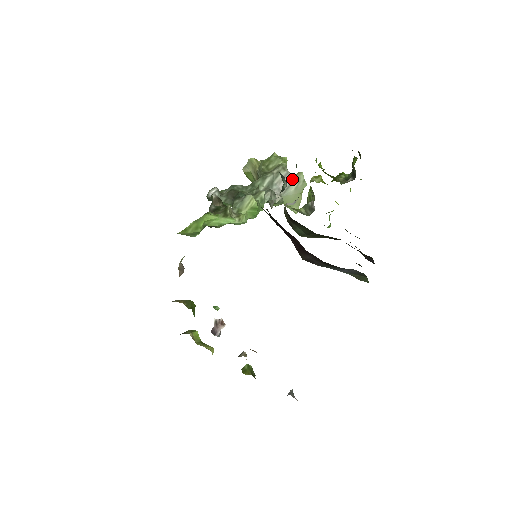
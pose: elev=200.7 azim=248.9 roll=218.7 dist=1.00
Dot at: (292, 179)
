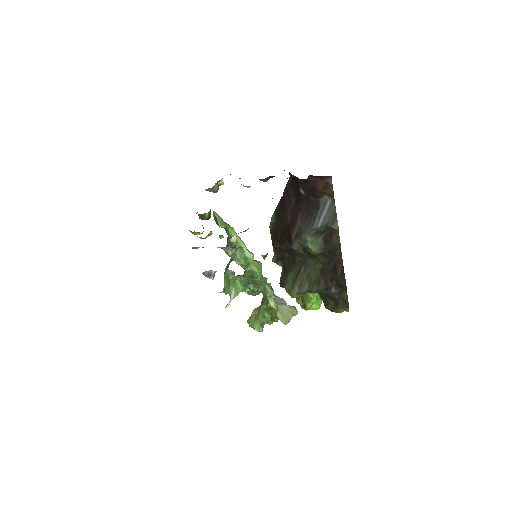
Dot at: occluded
